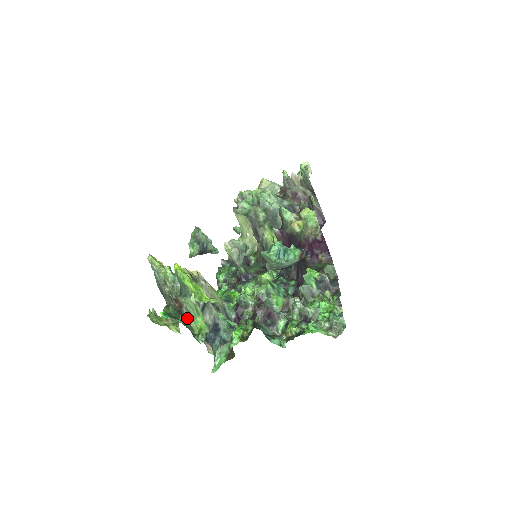
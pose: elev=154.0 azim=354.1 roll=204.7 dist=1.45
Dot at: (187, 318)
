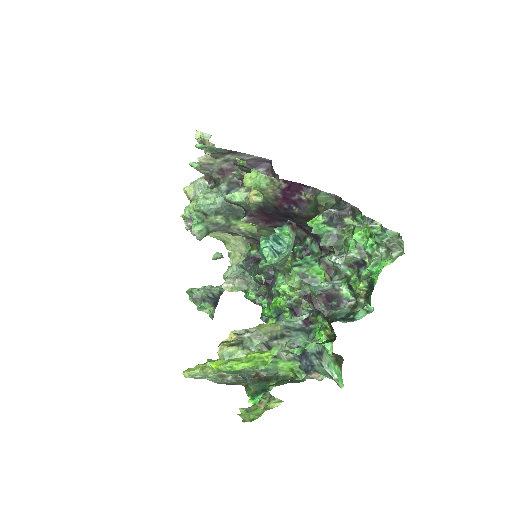
Dot at: (273, 383)
